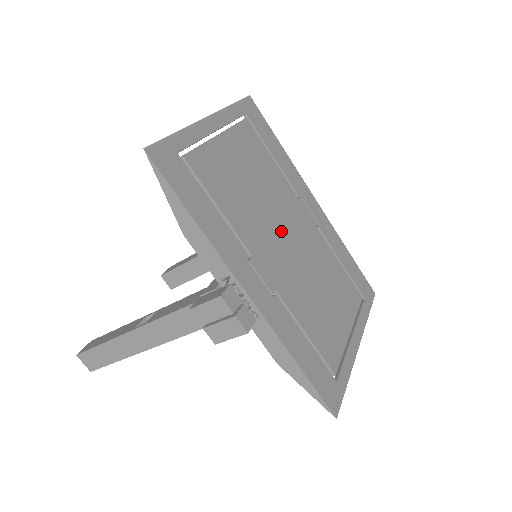
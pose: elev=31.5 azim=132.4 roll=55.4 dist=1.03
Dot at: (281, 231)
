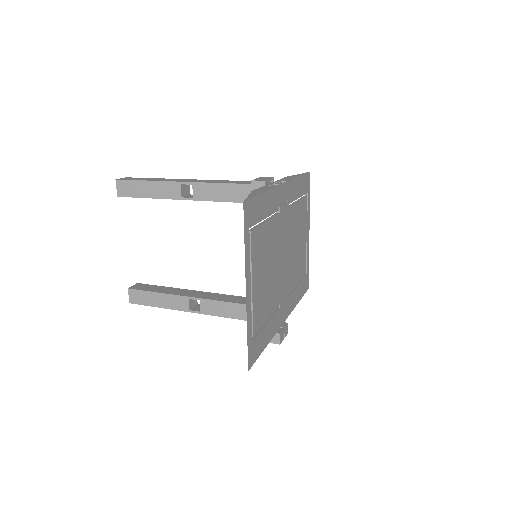
Dot at: (281, 261)
